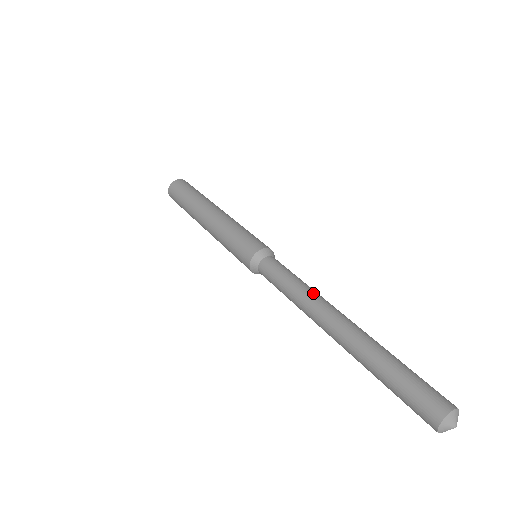
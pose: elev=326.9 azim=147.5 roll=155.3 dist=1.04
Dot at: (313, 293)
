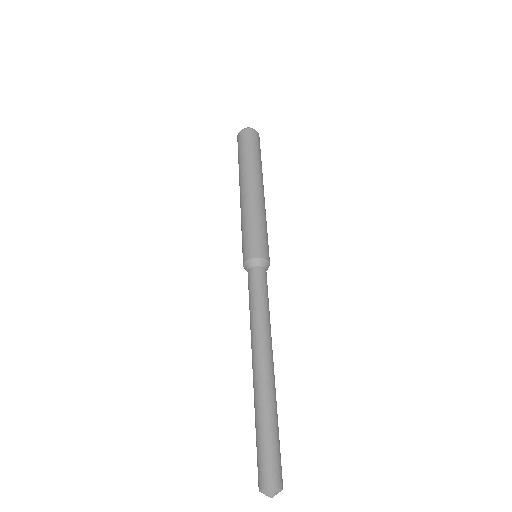
Dot at: (267, 327)
